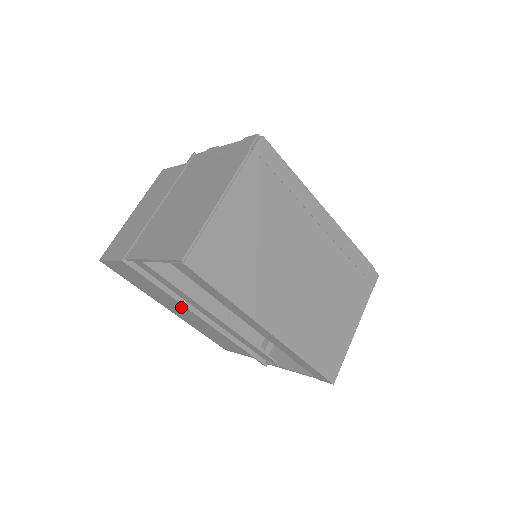
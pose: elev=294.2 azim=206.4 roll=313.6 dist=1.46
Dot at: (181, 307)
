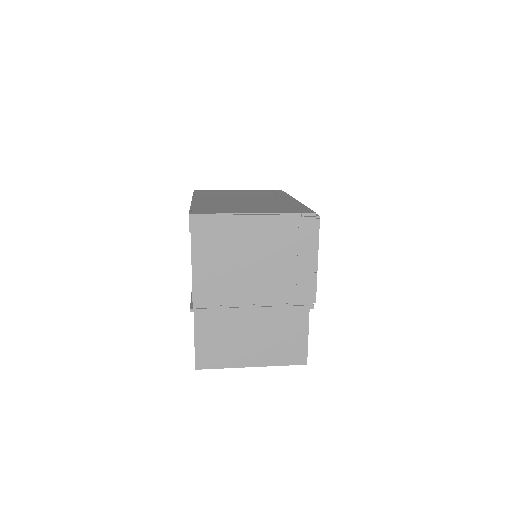
Dot at: occluded
